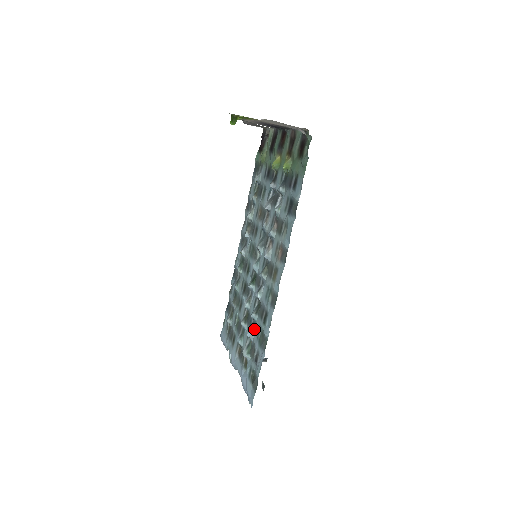
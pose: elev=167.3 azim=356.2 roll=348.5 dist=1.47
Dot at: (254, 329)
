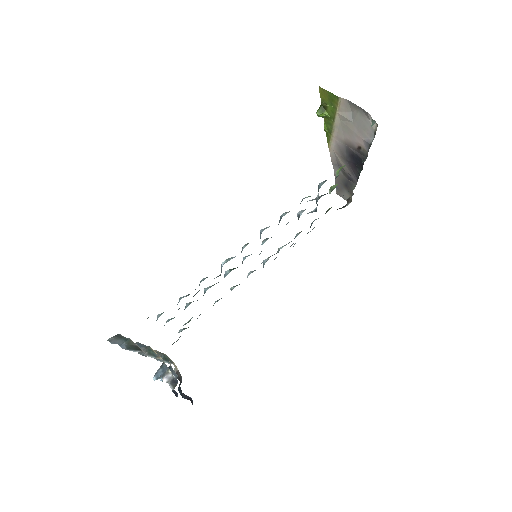
Dot at: occluded
